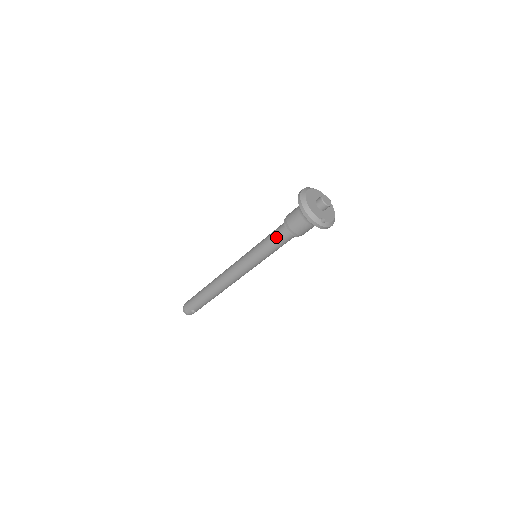
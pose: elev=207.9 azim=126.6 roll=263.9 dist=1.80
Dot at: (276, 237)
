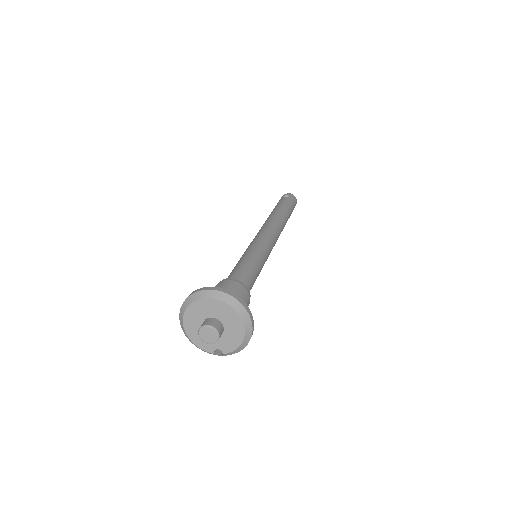
Dot at: occluded
